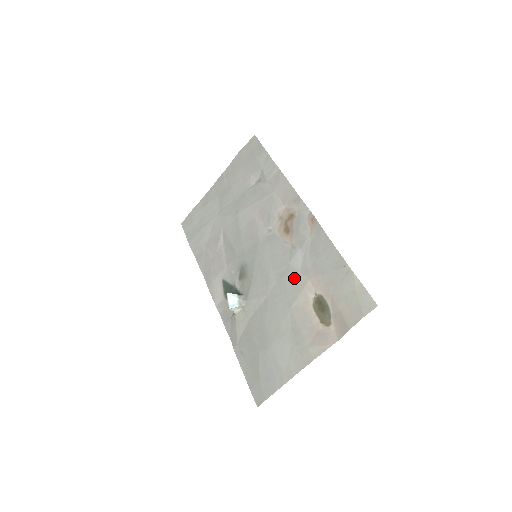
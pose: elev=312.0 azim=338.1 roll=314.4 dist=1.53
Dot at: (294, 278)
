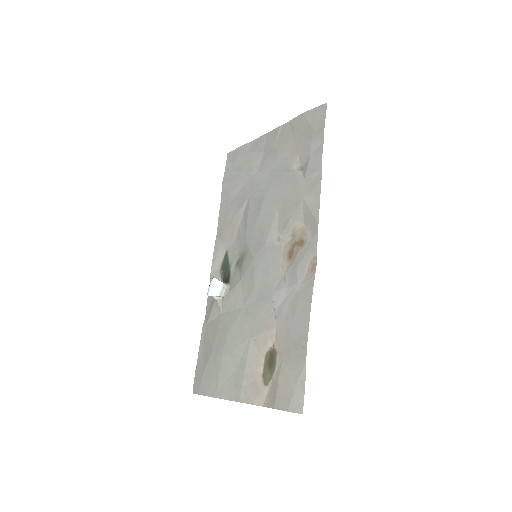
Dot at: (267, 312)
